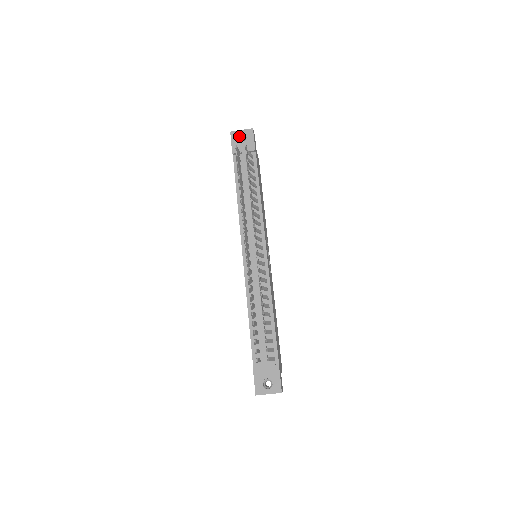
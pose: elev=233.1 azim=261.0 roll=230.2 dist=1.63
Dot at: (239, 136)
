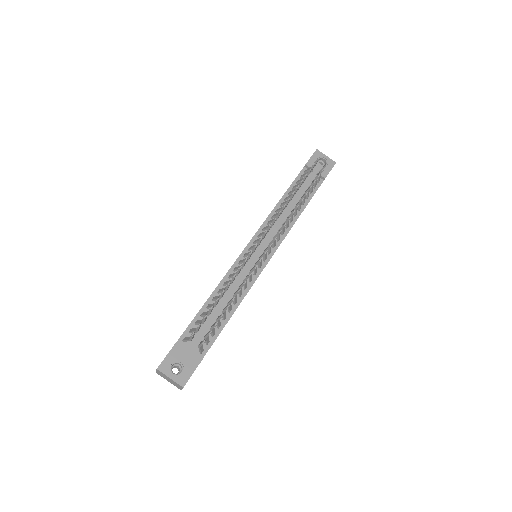
Dot at: (321, 158)
